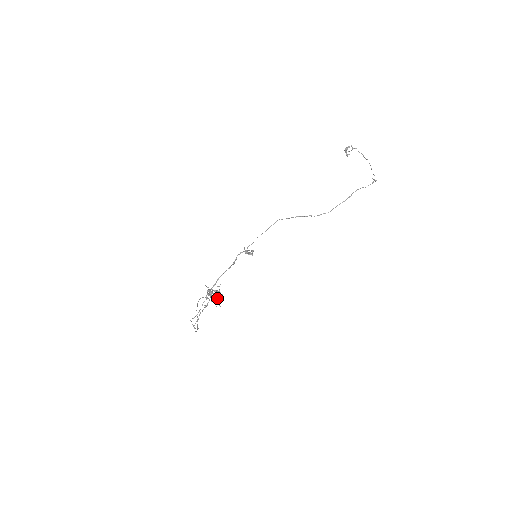
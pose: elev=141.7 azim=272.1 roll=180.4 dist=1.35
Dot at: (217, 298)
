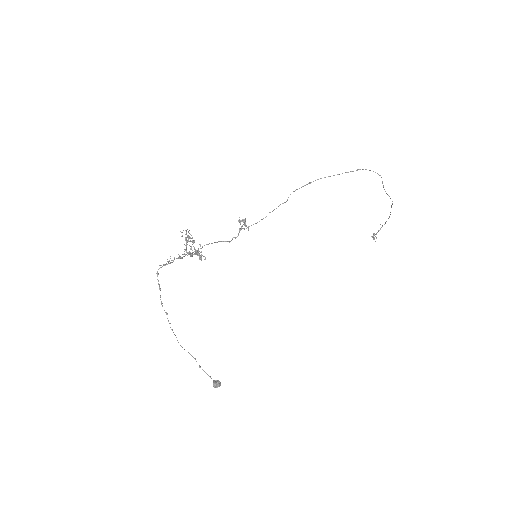
Dot at: occluded
